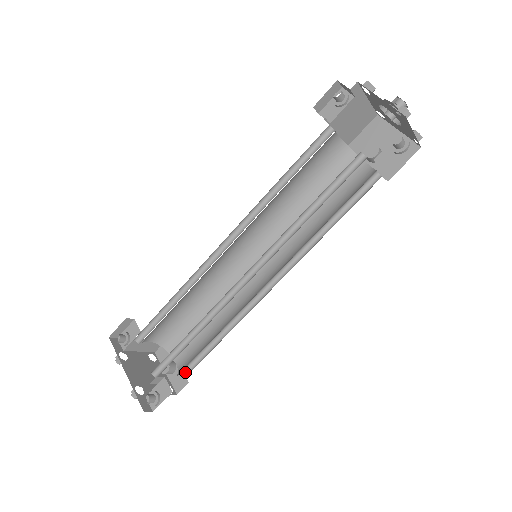
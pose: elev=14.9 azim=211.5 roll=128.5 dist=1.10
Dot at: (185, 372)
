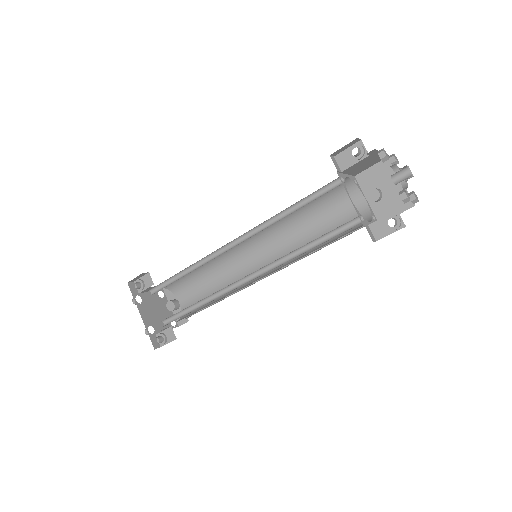
Dot at: occluded
